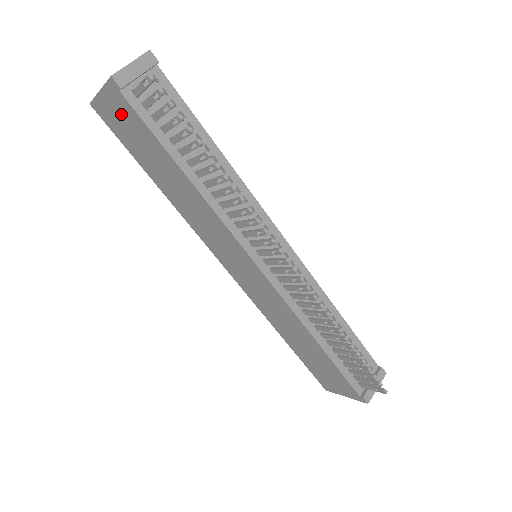
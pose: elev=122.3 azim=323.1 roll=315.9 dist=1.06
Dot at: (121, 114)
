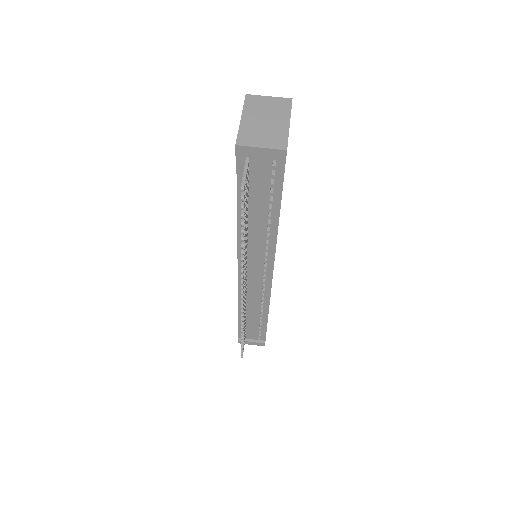
Dot at: occluded
